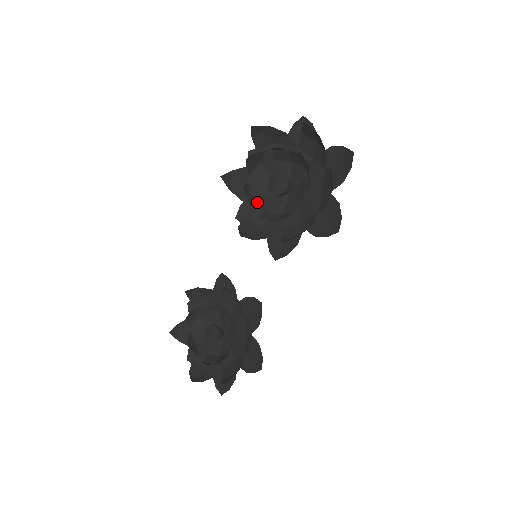
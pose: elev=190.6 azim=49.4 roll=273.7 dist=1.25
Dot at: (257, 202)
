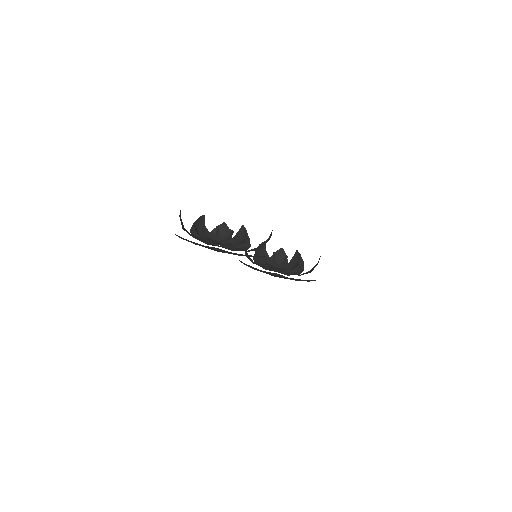
Dot at: occluded
